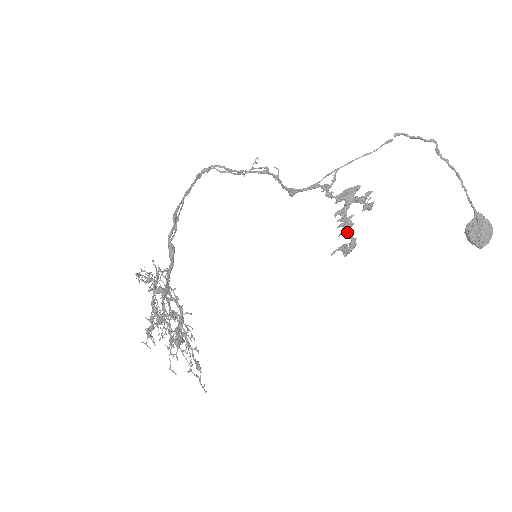
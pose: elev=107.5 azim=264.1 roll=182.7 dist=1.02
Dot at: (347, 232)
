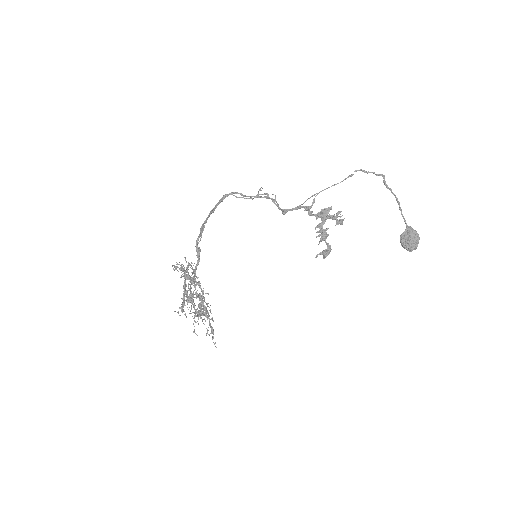
Dot at: (324, 240)
